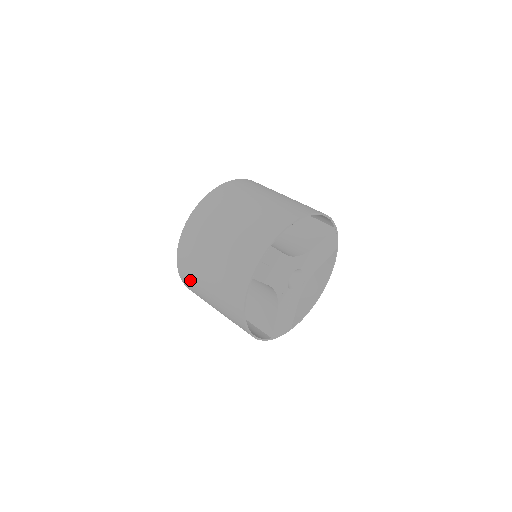
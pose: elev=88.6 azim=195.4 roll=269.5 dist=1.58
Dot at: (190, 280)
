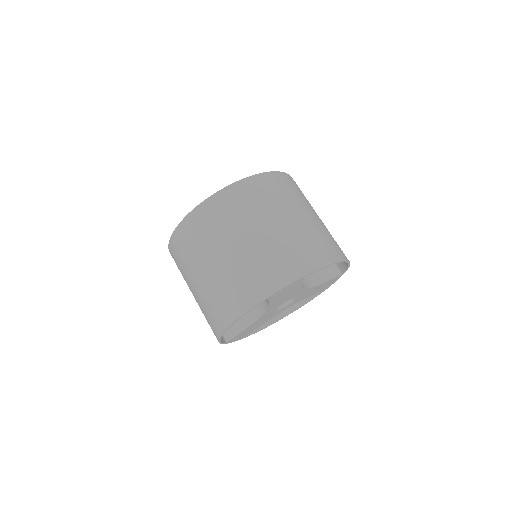
Dot at: occluded
